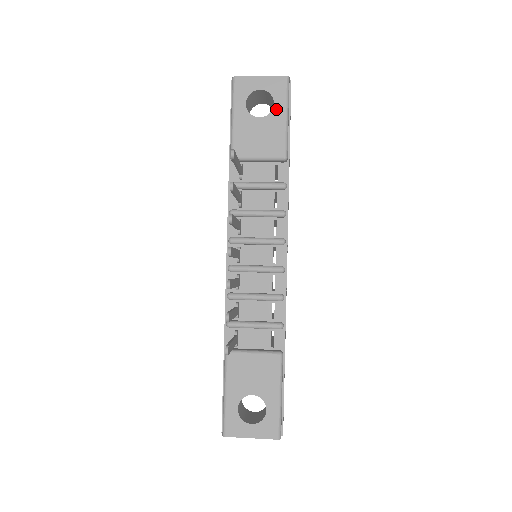
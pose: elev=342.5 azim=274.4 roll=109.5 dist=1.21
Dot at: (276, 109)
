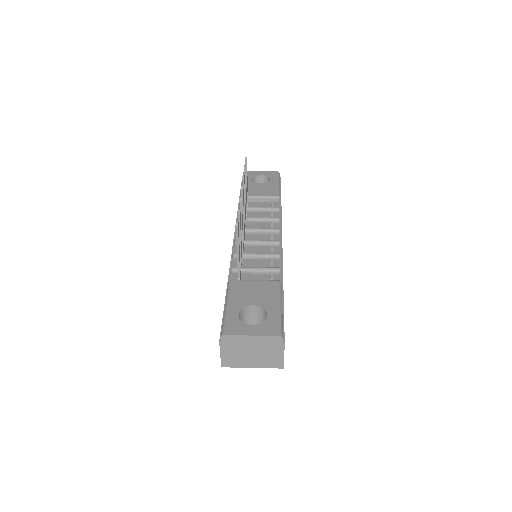
Dot at: (272, 181)
